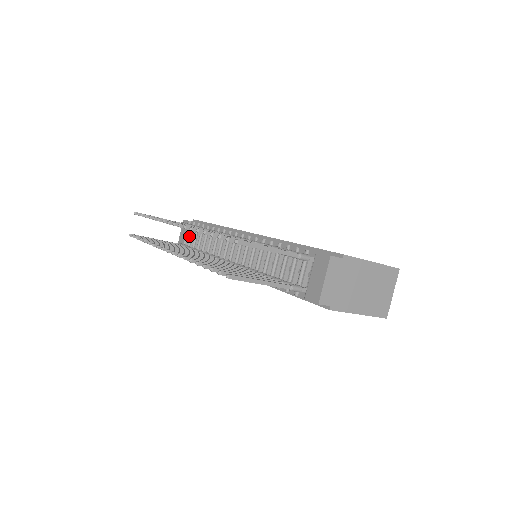
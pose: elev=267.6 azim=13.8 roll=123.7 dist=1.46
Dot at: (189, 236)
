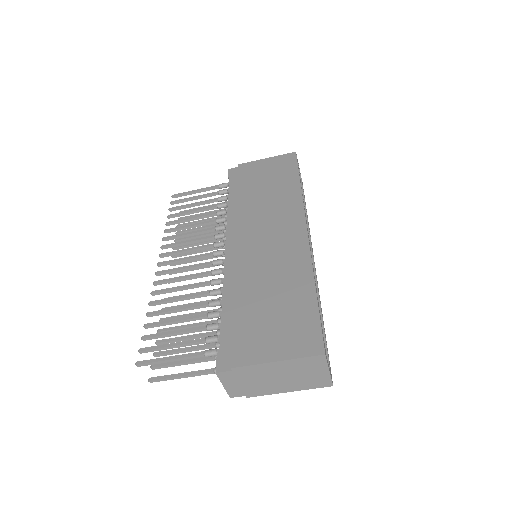
Dot at: occluded
